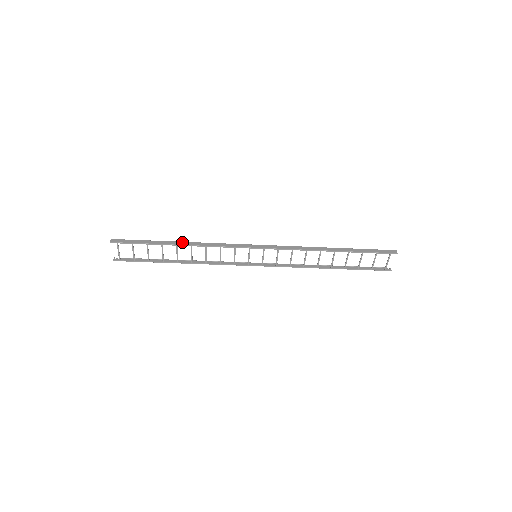
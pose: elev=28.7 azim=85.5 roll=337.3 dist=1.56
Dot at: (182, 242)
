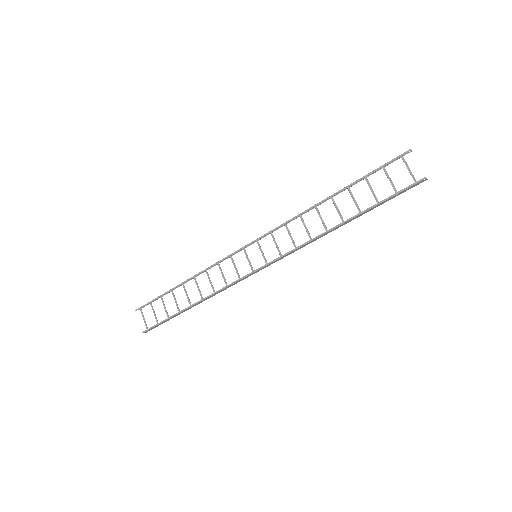
Dot at: (189, 280)
